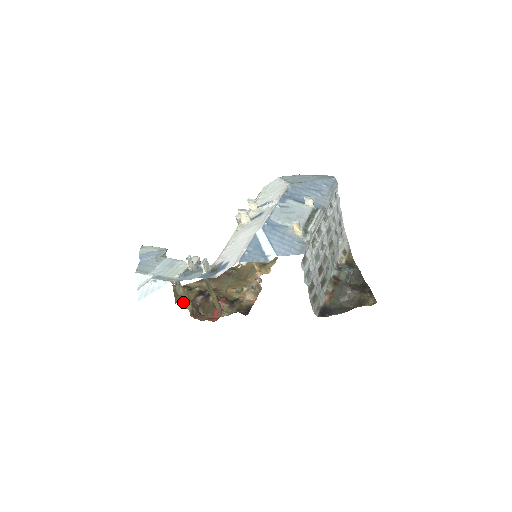
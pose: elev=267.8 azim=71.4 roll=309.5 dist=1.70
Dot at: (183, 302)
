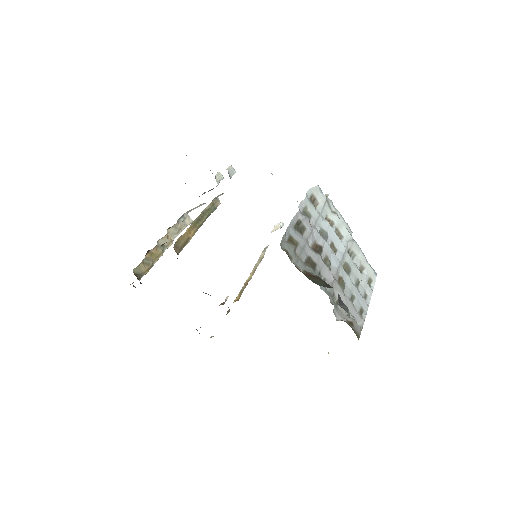
Dot at: (148, 254)
